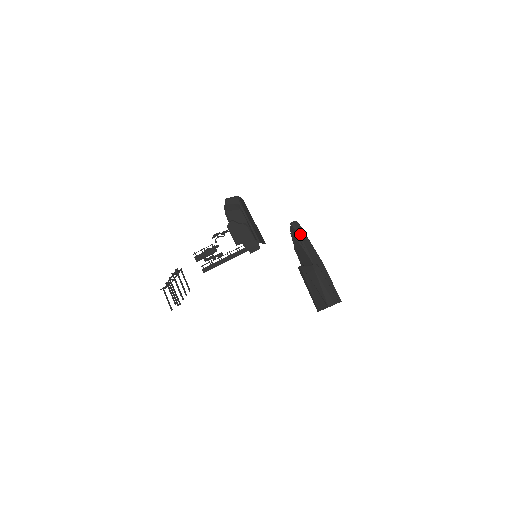
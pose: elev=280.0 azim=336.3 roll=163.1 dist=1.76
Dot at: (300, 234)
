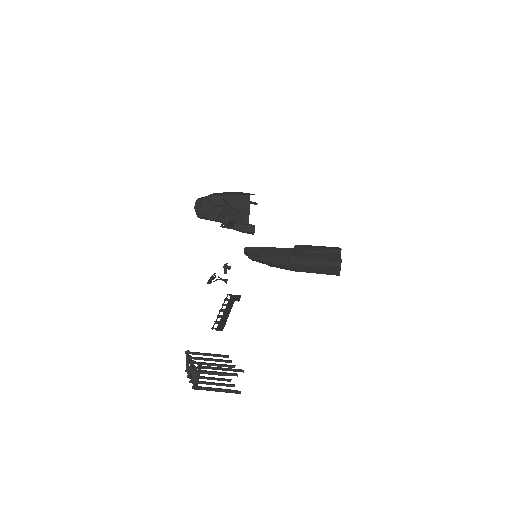
Dot at: (260, 248)
